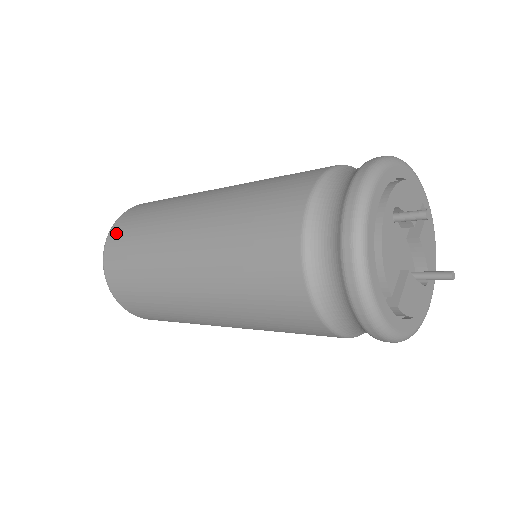
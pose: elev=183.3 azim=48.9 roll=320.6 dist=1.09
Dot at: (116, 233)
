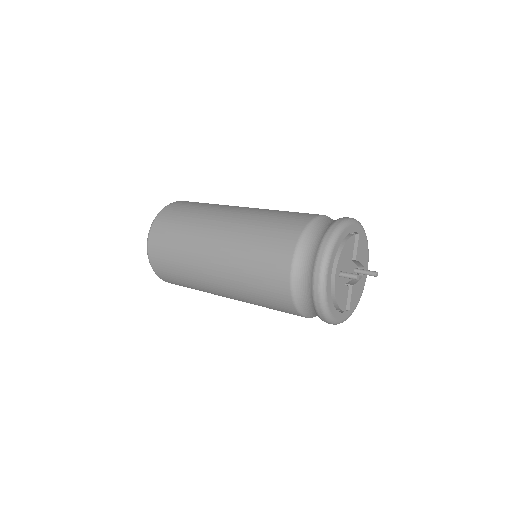
Dot at: (155, 257)
